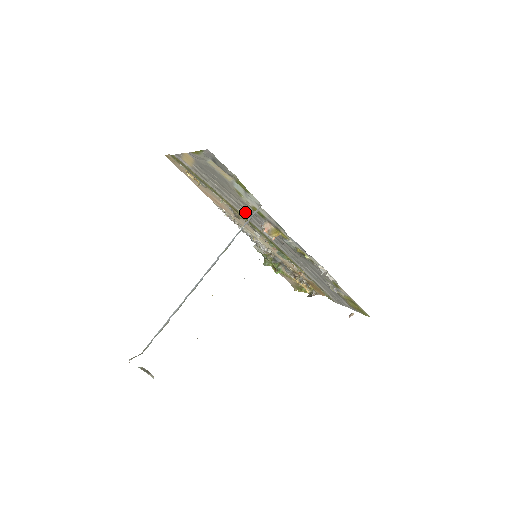
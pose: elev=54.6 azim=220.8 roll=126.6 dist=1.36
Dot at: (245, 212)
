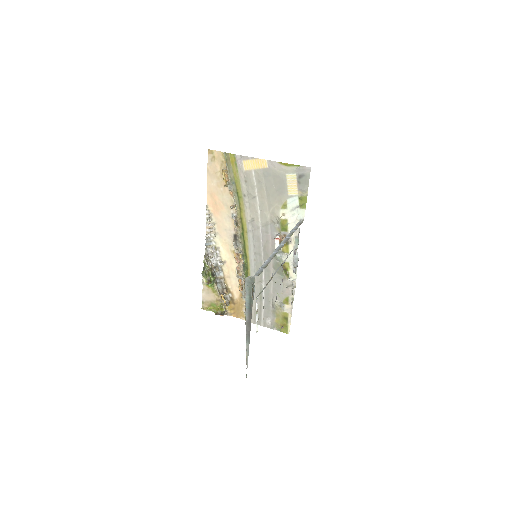
Dot at: (257, 222)
